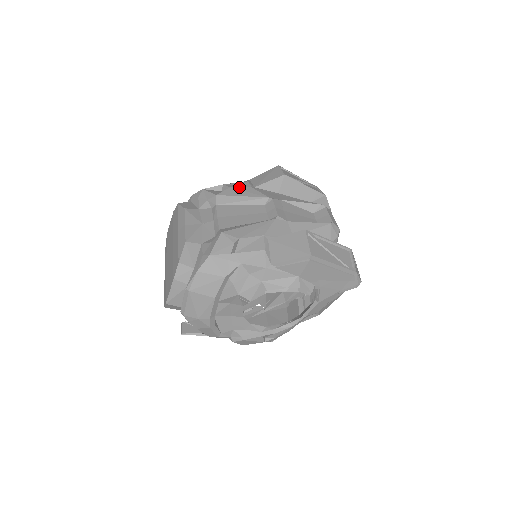
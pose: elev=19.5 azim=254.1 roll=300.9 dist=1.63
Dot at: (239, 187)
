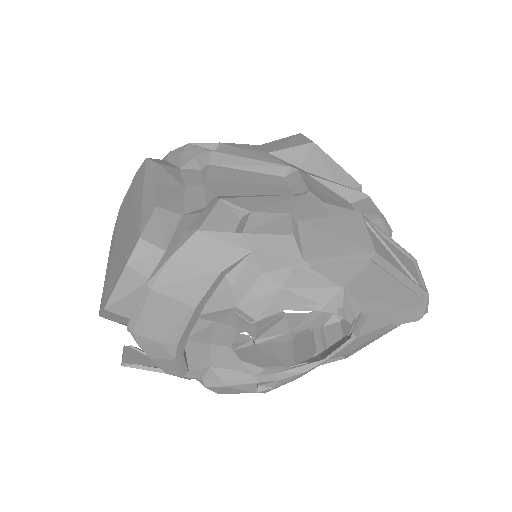
Dot at: occluded
